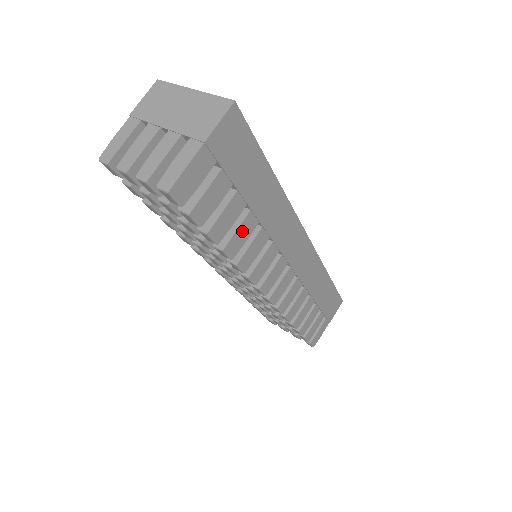
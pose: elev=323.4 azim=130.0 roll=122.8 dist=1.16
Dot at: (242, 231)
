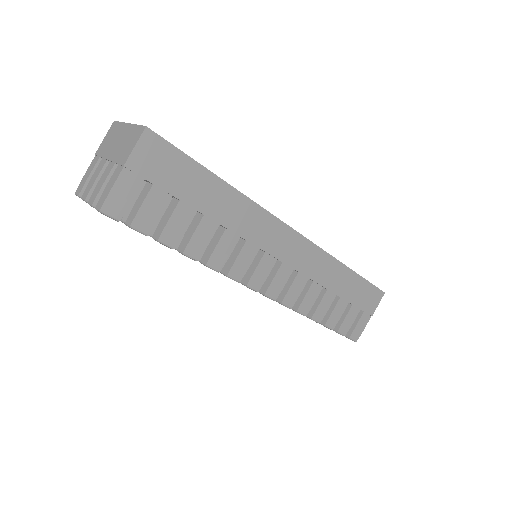
Dot at: (200, 235)
